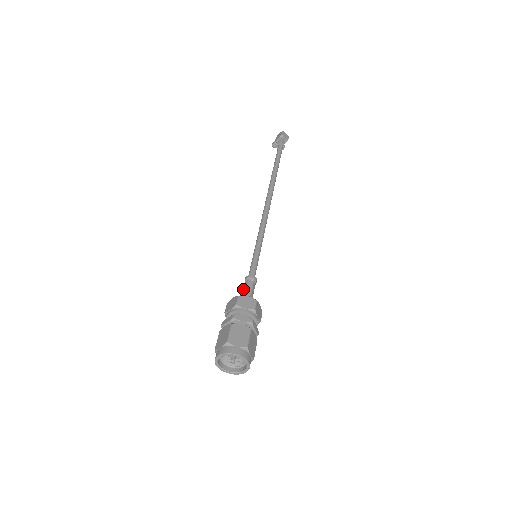
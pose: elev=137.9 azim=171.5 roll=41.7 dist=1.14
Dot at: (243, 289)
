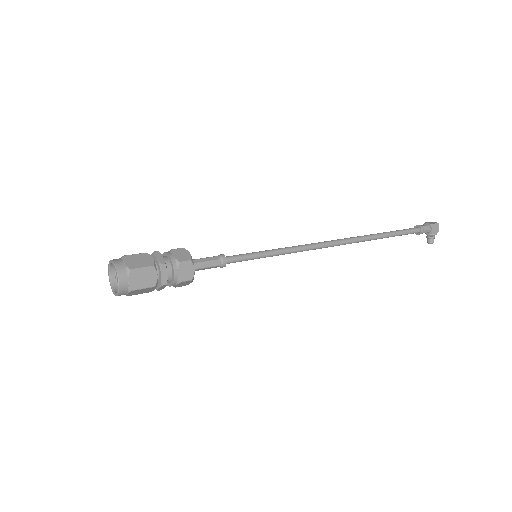
Dot at: occluded
